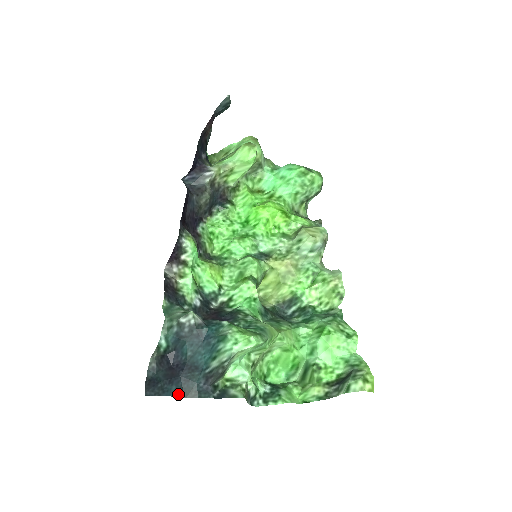
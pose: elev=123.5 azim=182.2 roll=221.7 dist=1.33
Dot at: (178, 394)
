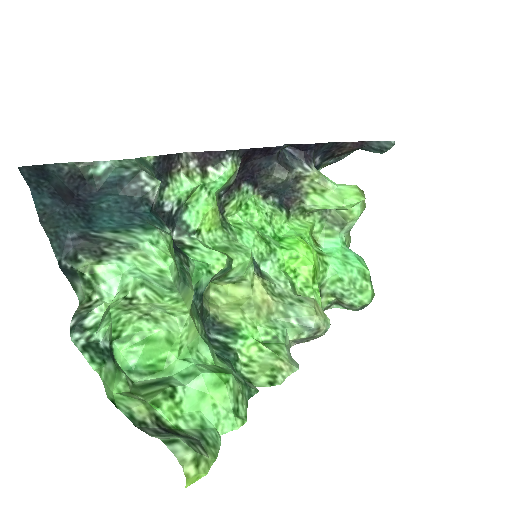
Dot at: (41, 210)
